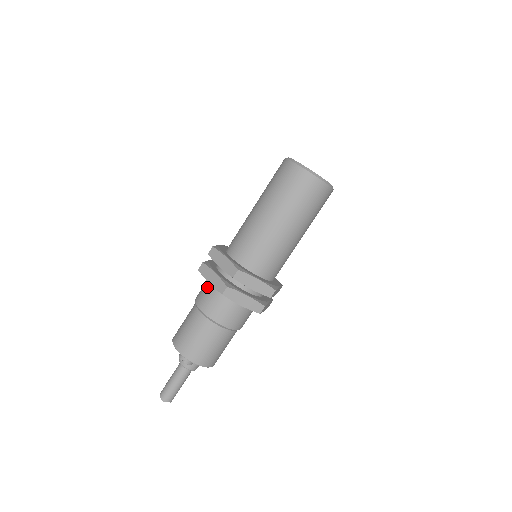
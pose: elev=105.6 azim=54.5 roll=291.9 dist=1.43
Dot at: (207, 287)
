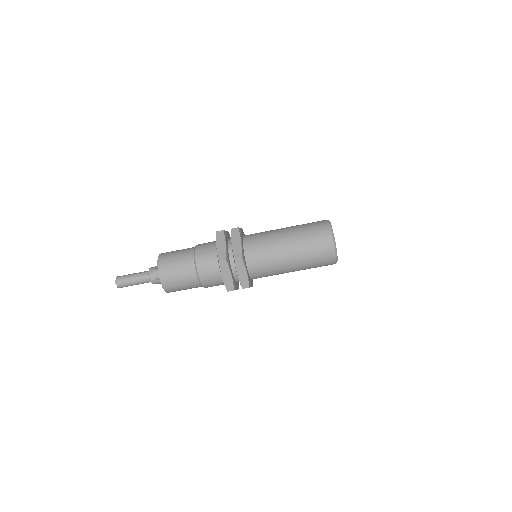
Dot at: (212, 246)
